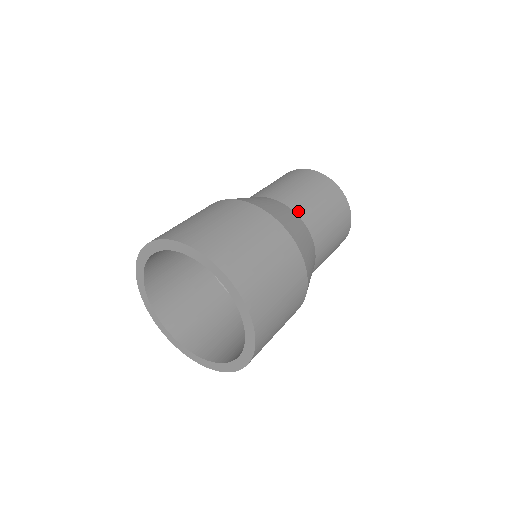
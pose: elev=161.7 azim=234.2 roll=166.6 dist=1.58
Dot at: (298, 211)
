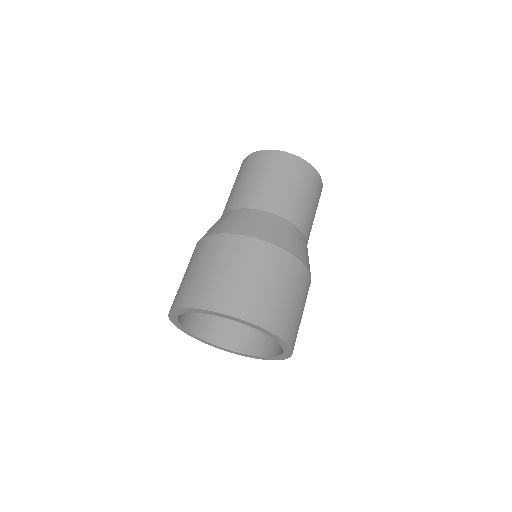
Dot at: (293, 220)
